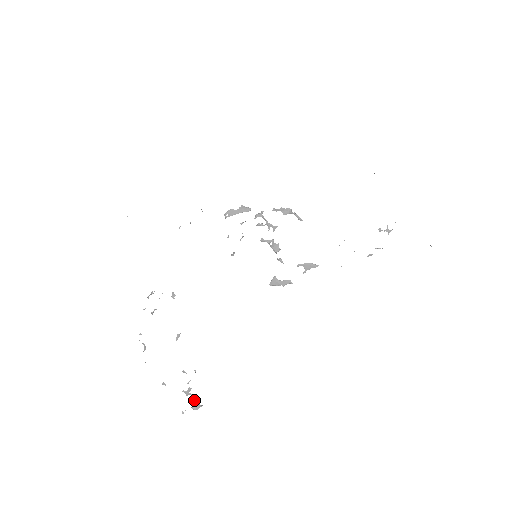
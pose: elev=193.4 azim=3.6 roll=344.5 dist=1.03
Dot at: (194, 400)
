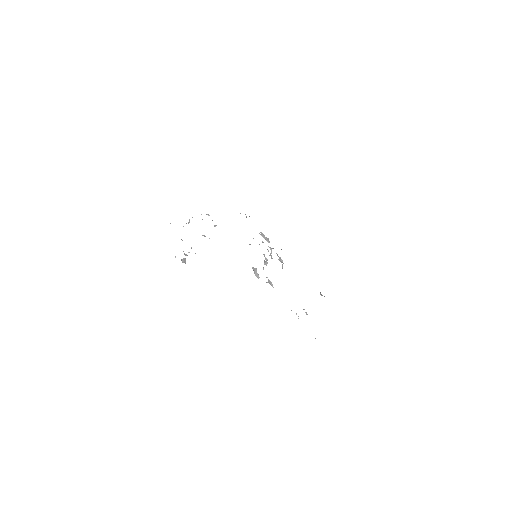
Dot at: occluded
